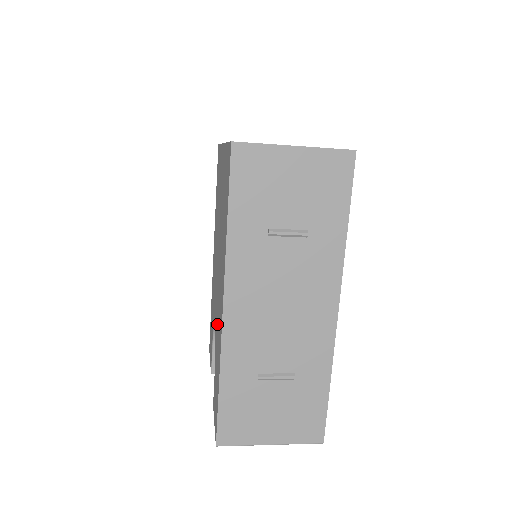
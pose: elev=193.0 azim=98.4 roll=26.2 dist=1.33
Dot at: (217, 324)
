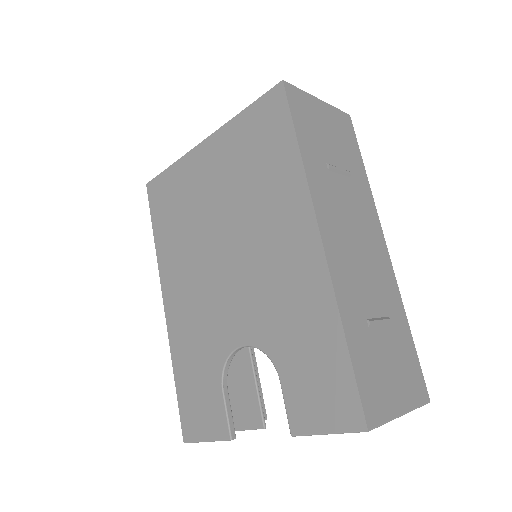
Dot at: (273, 309)
